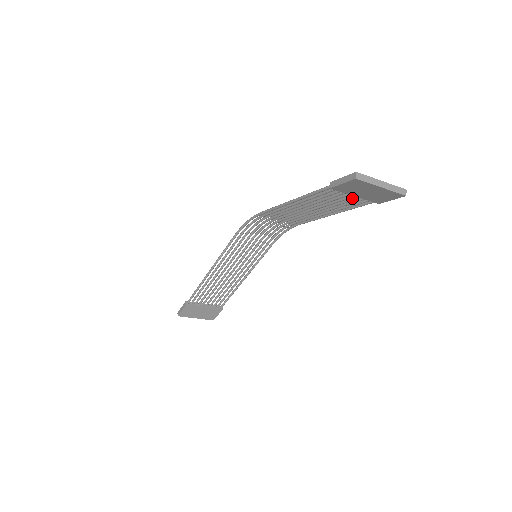
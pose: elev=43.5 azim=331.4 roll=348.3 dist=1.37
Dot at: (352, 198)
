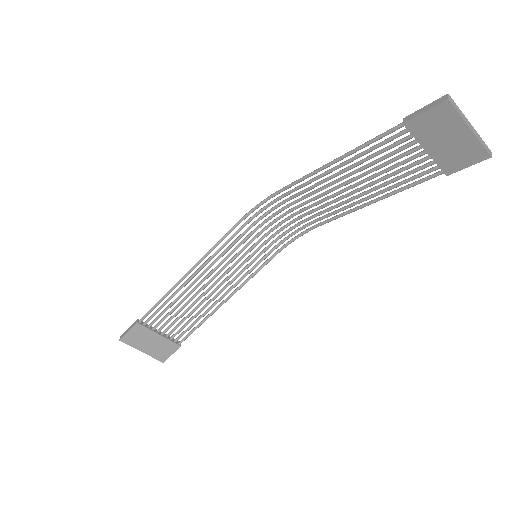
Dot at: (416, 161)
